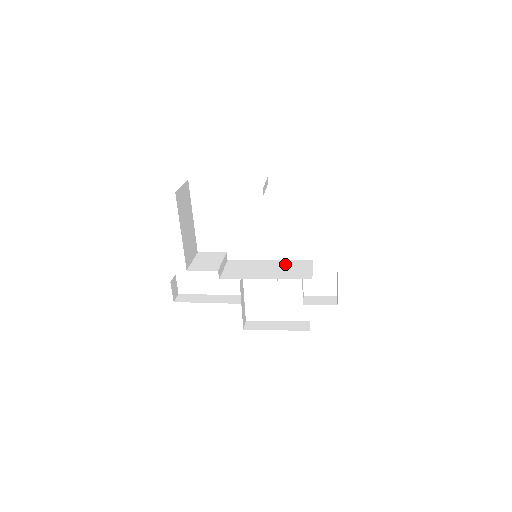
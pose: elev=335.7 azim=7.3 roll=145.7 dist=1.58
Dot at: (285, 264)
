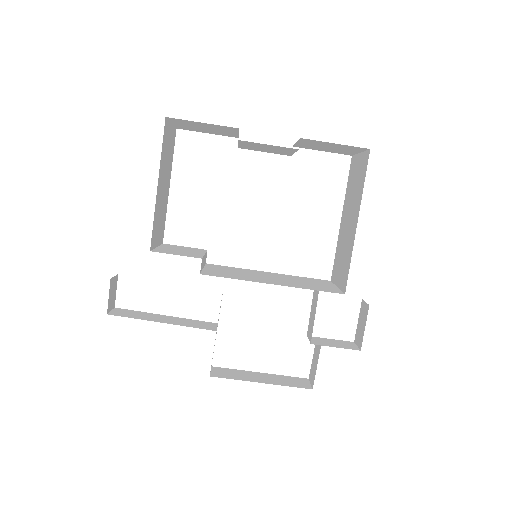
Dot at: (294, 277)
